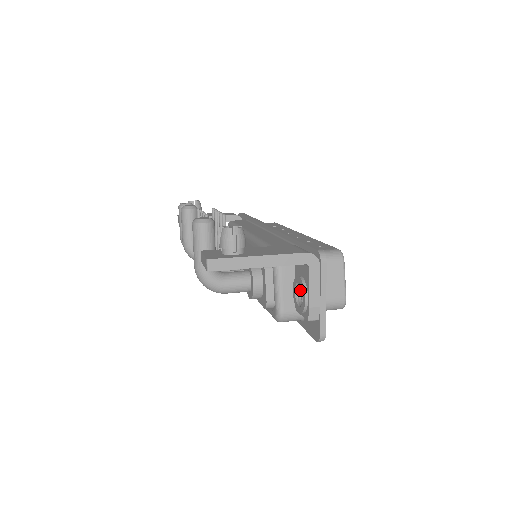
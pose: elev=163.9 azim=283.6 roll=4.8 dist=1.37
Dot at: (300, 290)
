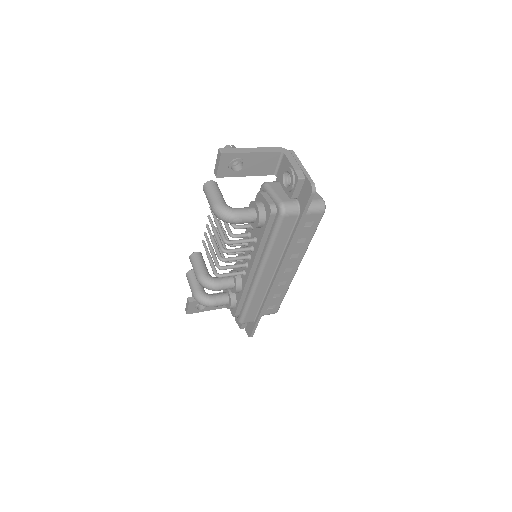
Dot at: (287, 183)
